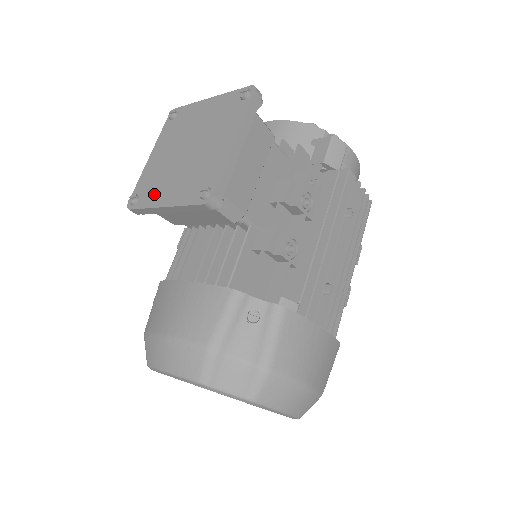
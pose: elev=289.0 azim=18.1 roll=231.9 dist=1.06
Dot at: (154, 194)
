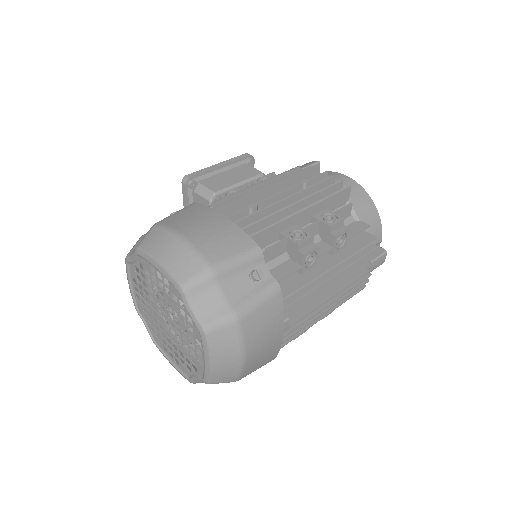
Dot at: occluded
